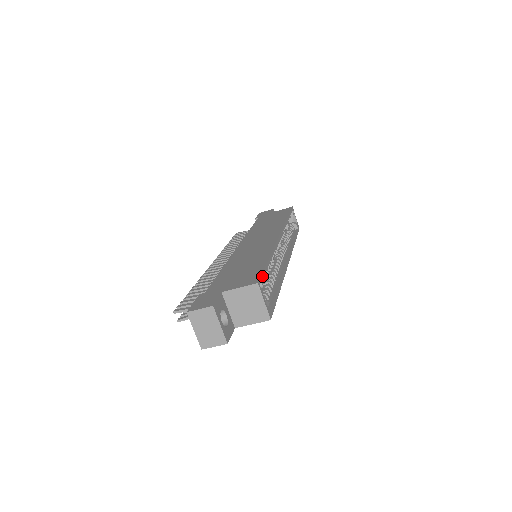
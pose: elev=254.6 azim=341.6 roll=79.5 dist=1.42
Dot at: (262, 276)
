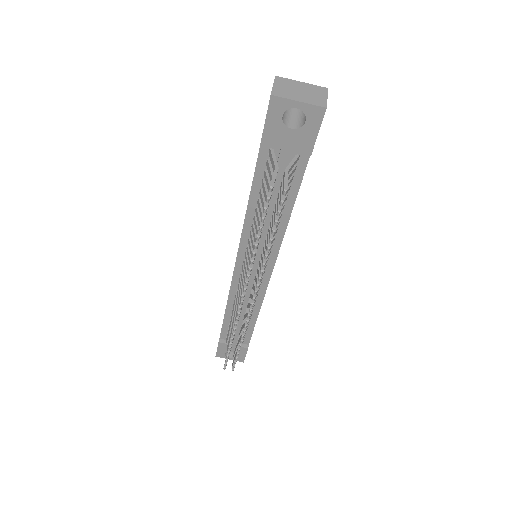
Dot at: occluded
